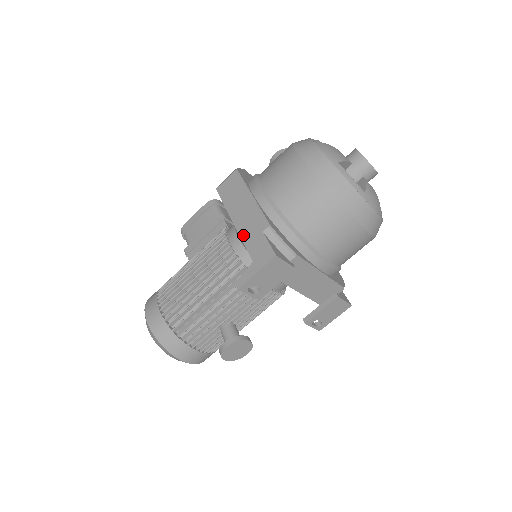
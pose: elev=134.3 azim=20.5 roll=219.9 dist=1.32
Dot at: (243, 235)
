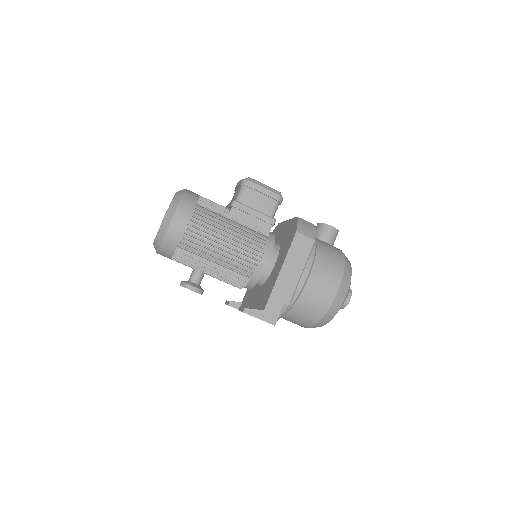
Dot at: (276, 288)
